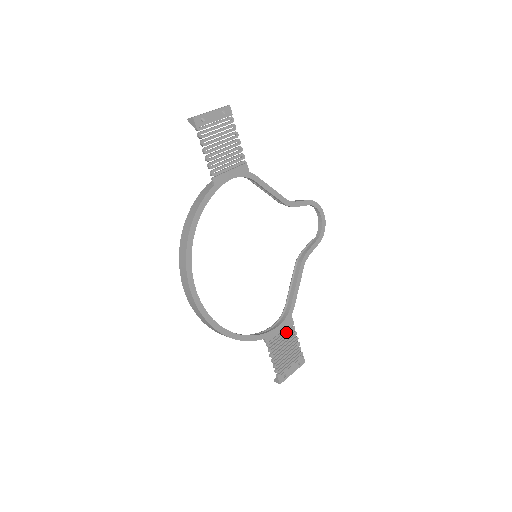
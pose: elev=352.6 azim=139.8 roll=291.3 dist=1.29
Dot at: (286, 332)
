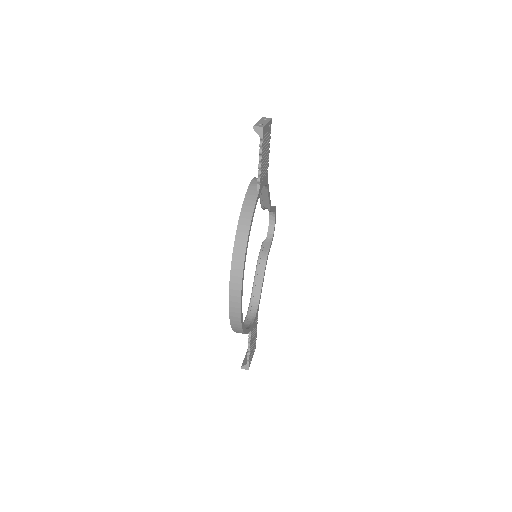
Dot at: (255, 323)
